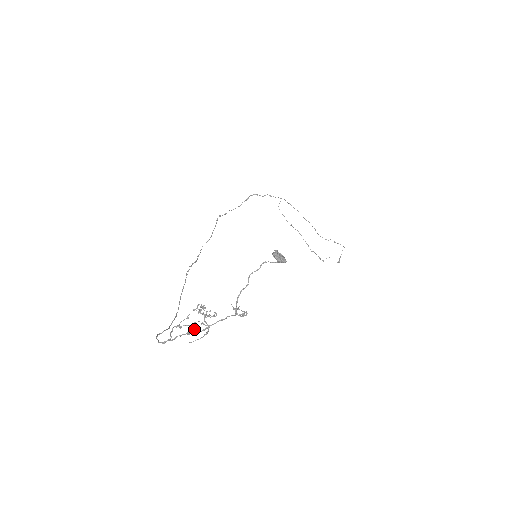
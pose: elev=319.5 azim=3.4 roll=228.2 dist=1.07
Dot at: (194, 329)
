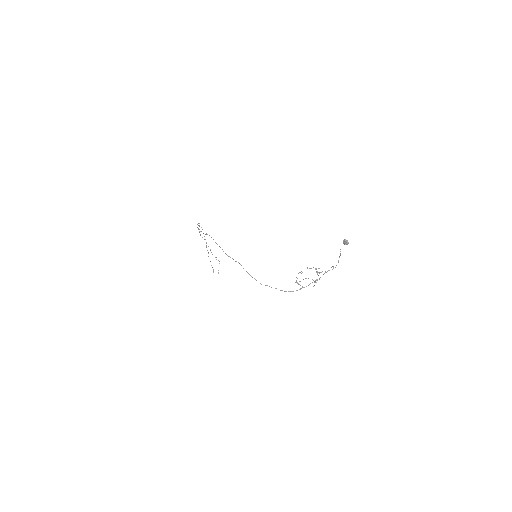
Dot at: (317, 279)
